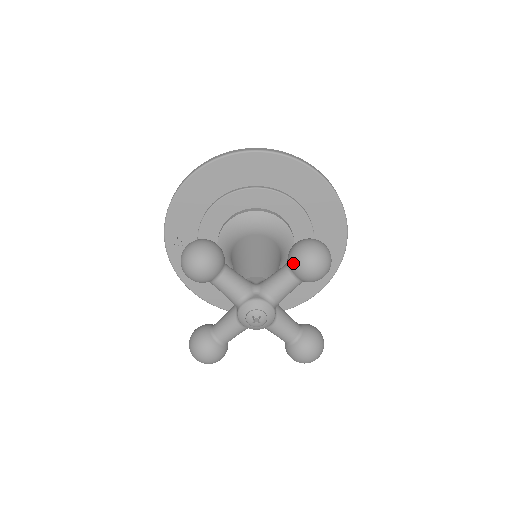
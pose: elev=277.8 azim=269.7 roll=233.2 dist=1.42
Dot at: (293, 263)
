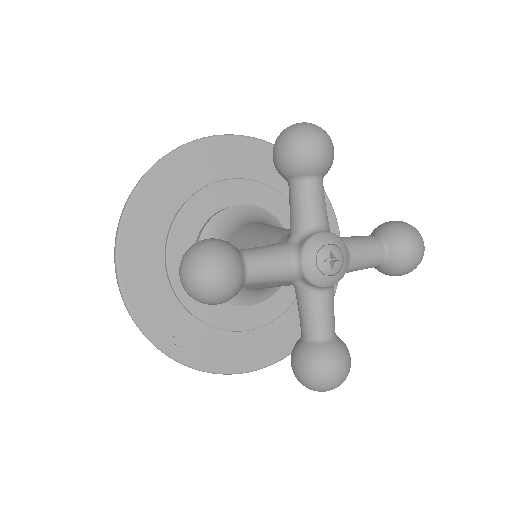
Dot at: (293, 165)
